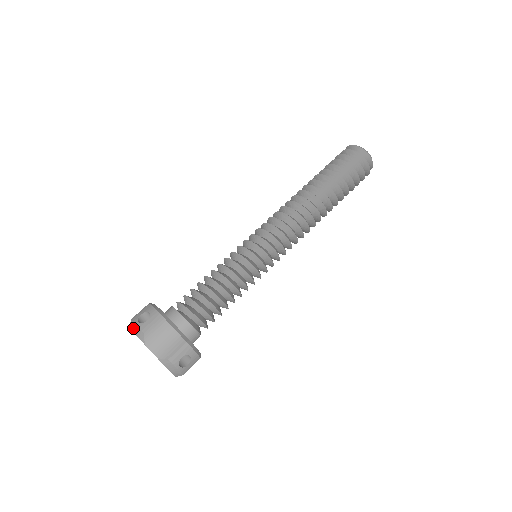
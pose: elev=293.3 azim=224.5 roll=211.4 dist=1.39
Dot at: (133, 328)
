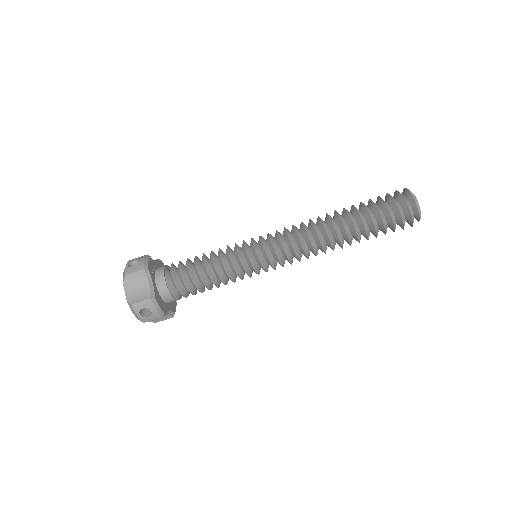
Dot at: occluded
